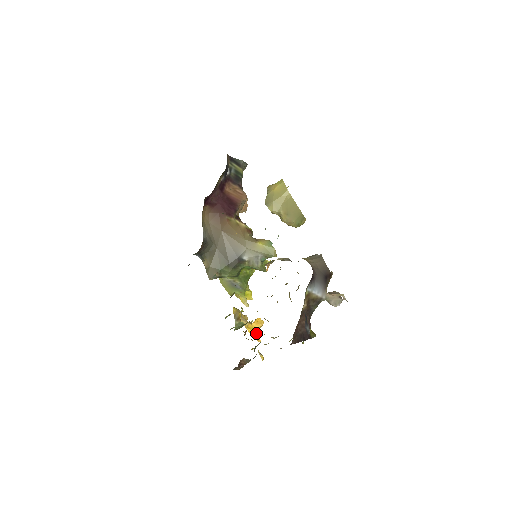
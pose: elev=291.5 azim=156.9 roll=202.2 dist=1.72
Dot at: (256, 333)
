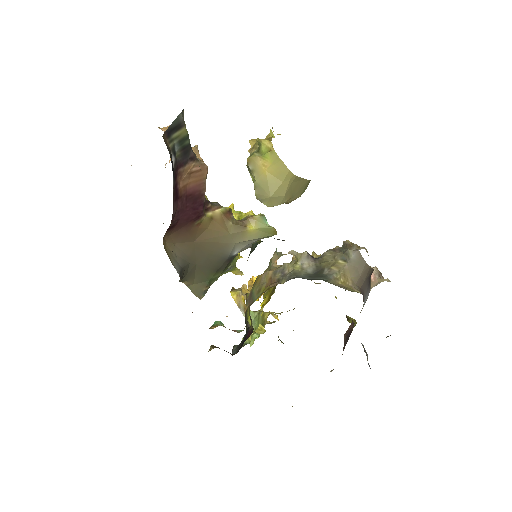
Dot at: occluded
